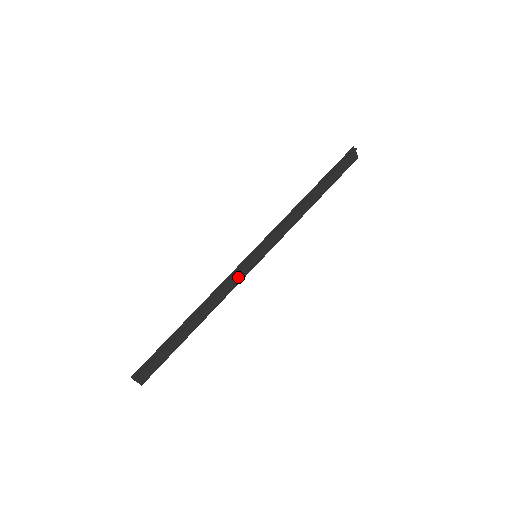
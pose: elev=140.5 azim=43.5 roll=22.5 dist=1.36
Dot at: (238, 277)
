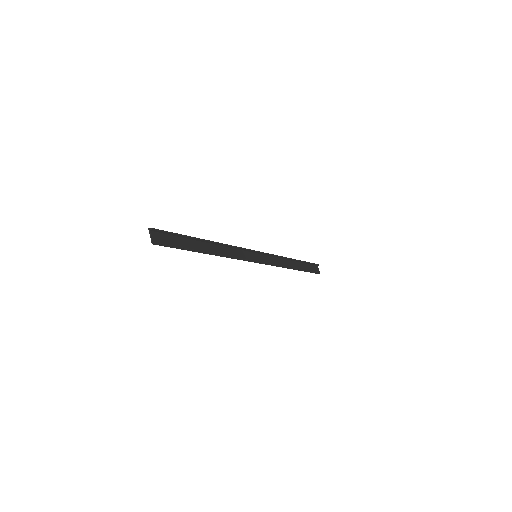
Dot at: (242, 255)
